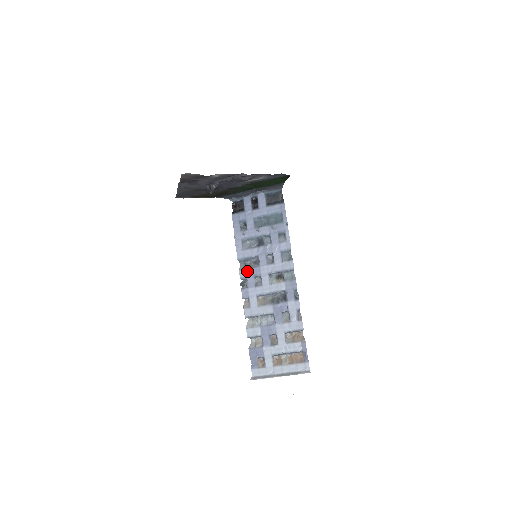
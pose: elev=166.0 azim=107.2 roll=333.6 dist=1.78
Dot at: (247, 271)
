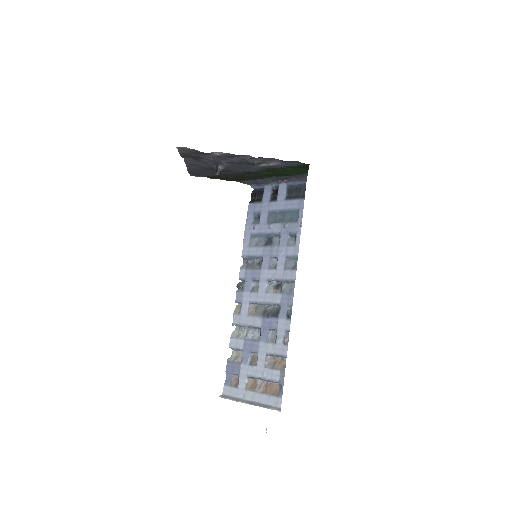
Dot at: (247, 272)
